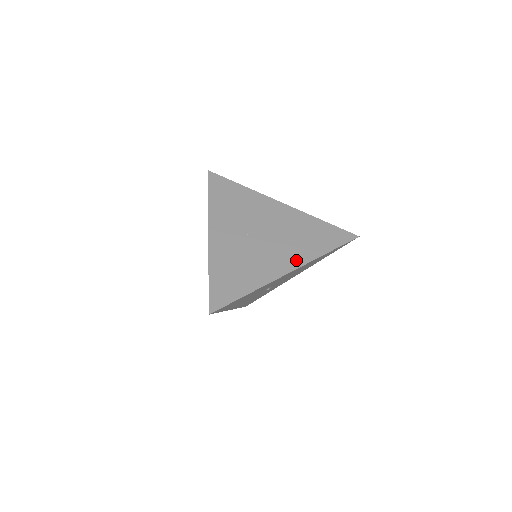
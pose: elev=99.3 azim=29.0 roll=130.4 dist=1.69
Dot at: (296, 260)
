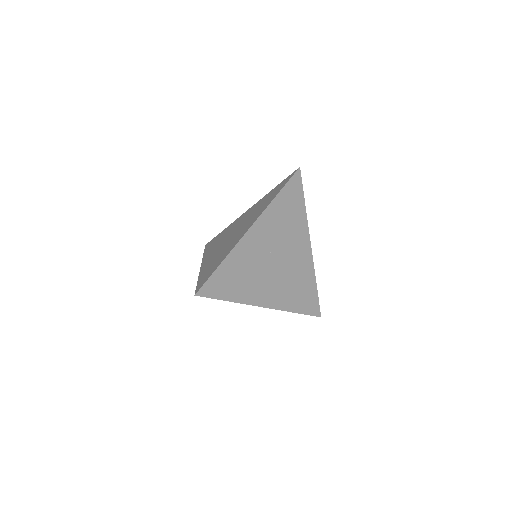
Dot at: (276, 301)
